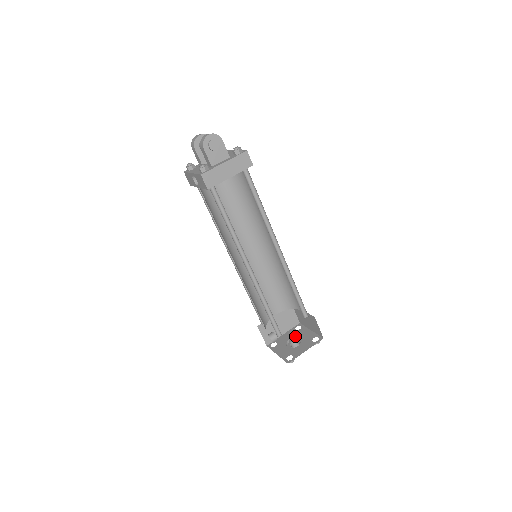
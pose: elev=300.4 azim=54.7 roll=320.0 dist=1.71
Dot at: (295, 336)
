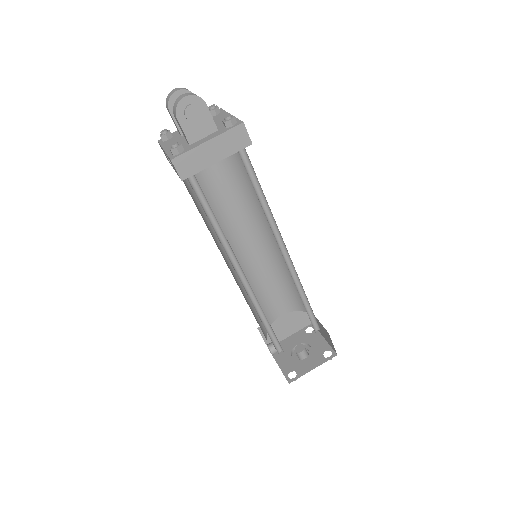
Dot at: (303, 345)
